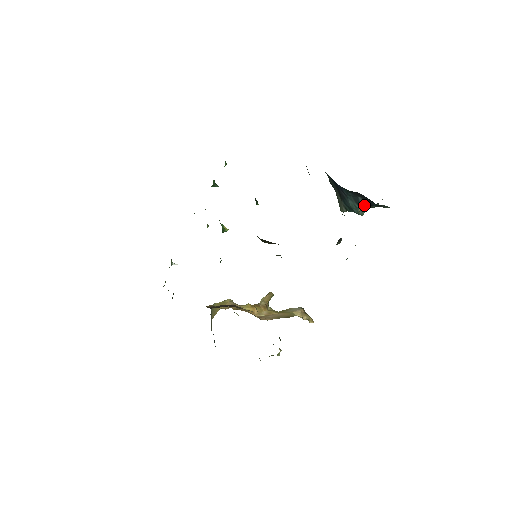
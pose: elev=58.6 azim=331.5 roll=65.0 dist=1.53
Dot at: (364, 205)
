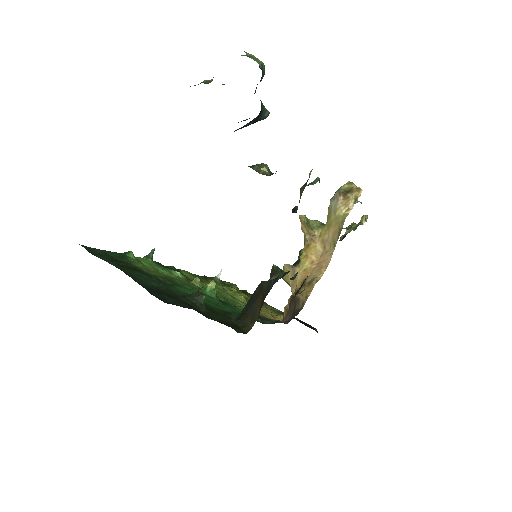
Dot at: (257, 118)
